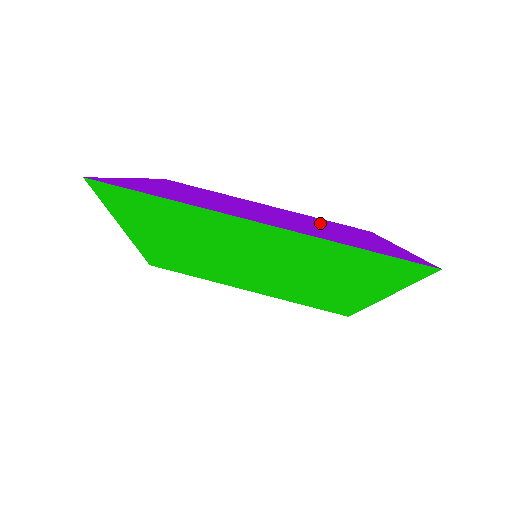
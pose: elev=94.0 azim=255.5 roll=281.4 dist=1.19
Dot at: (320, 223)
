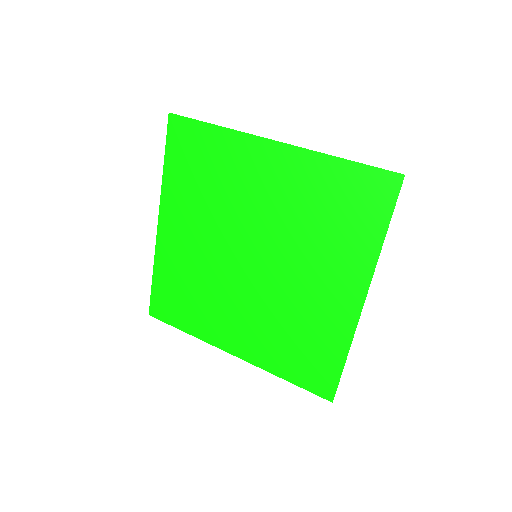
Dot at: occluded
